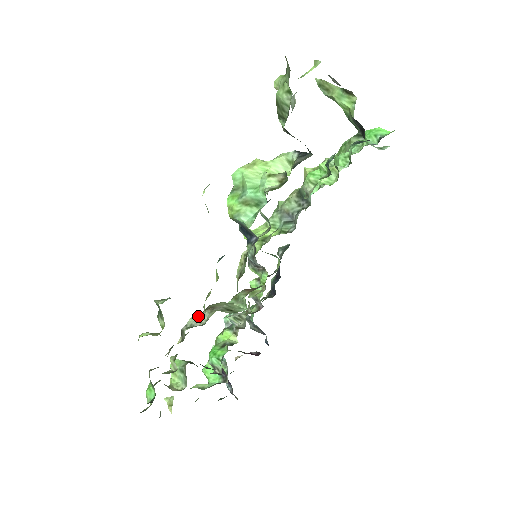
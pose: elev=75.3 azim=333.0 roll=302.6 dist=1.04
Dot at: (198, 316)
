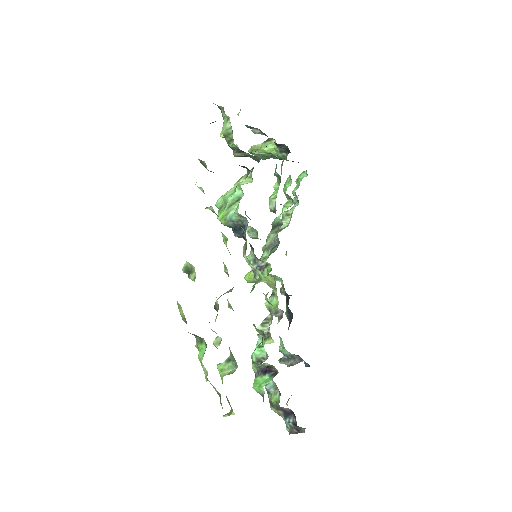
Dot at: (224, 293)
